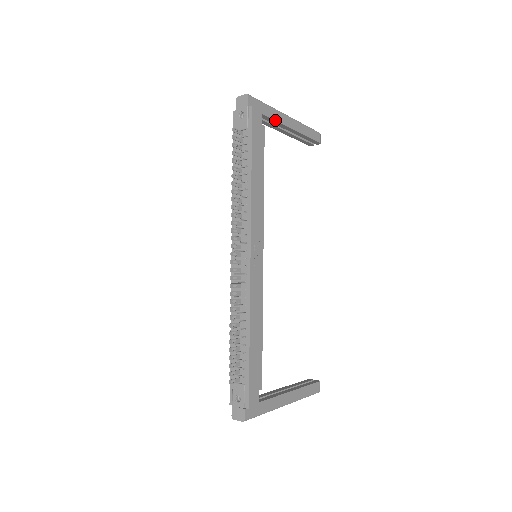
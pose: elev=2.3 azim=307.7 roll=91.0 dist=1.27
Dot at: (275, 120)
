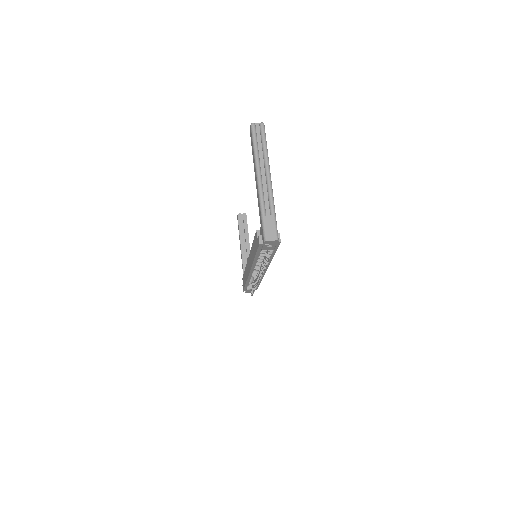
Dot at: occluded
